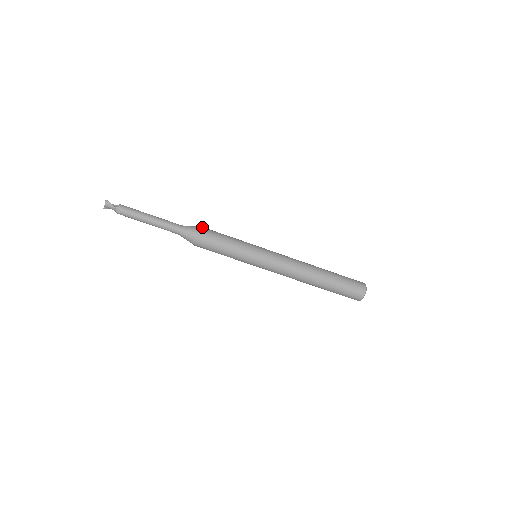
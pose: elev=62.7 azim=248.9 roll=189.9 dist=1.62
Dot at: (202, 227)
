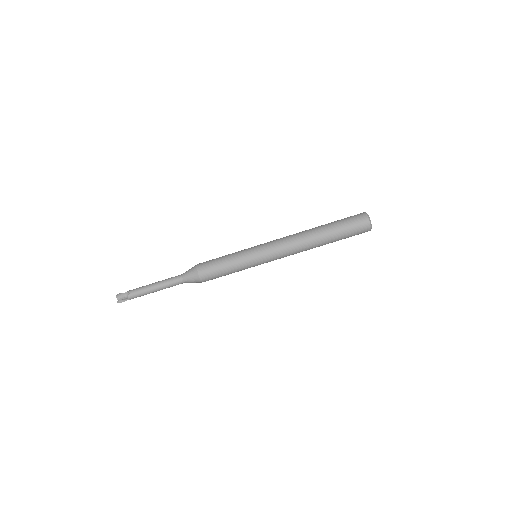
Dot at: occluded
